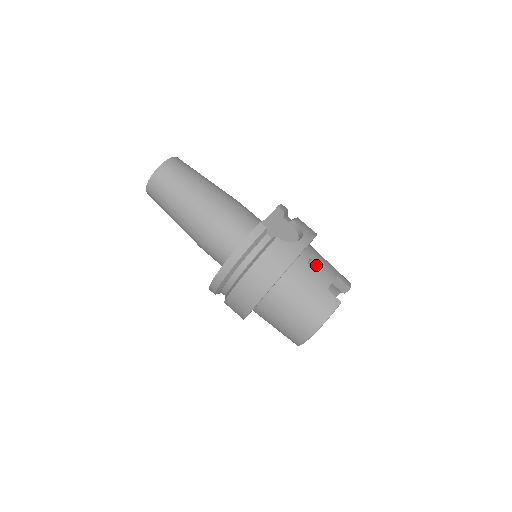
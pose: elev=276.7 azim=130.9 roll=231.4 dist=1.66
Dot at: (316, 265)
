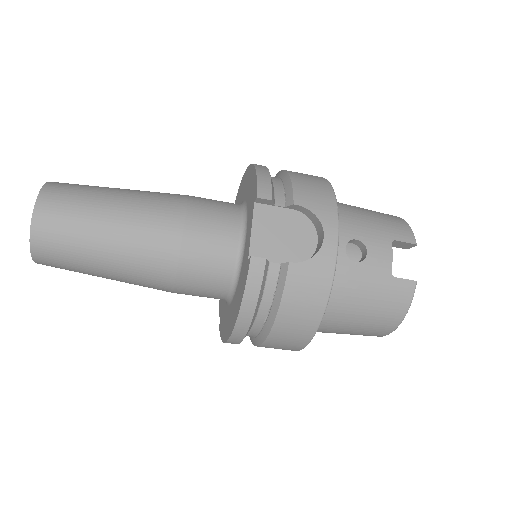
Dot at: (356, 243)
